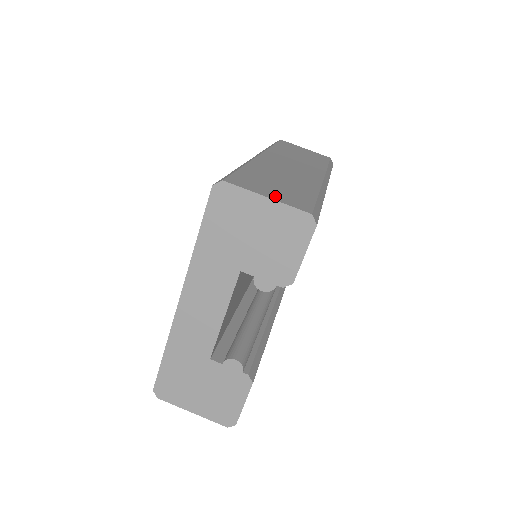
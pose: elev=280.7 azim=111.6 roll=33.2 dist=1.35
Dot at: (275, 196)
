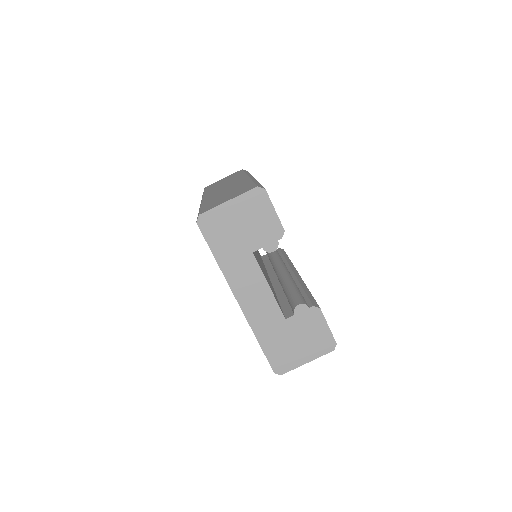
Dot at: (232, 197)
